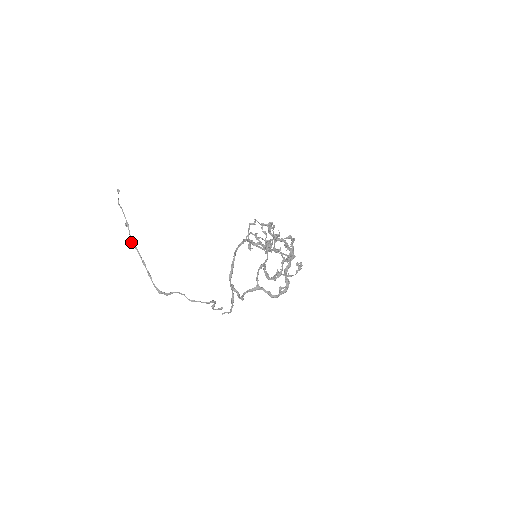
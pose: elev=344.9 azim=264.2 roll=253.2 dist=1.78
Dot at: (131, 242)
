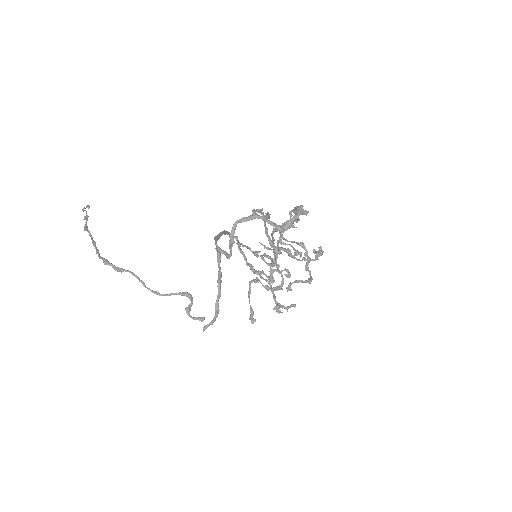
Dot at: (85, 227)
